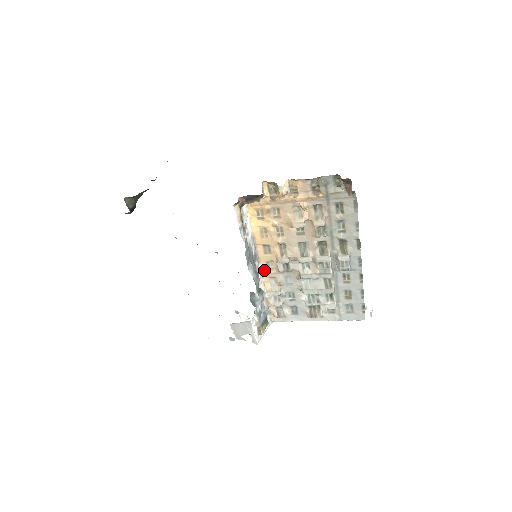
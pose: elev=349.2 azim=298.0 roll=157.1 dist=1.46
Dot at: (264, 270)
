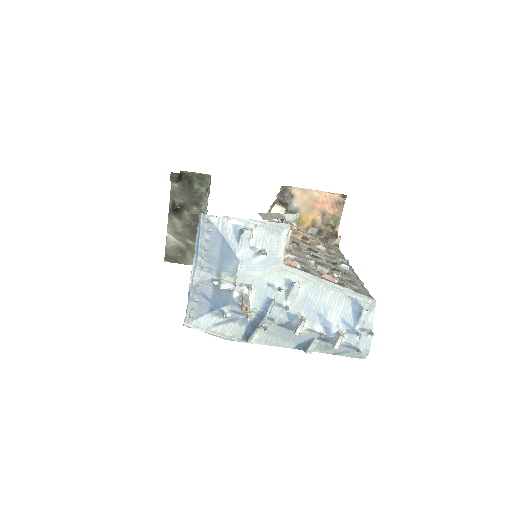
Dot at: occluded
